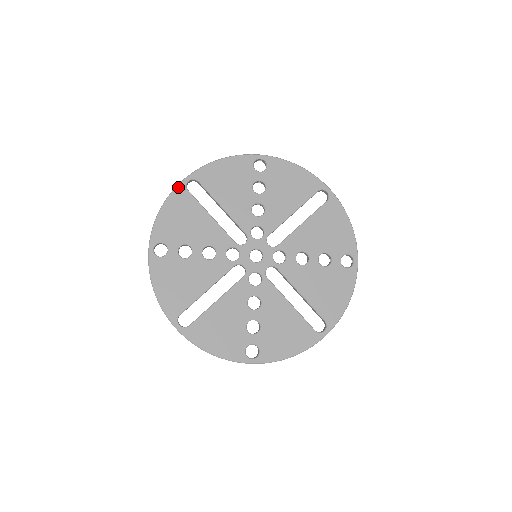
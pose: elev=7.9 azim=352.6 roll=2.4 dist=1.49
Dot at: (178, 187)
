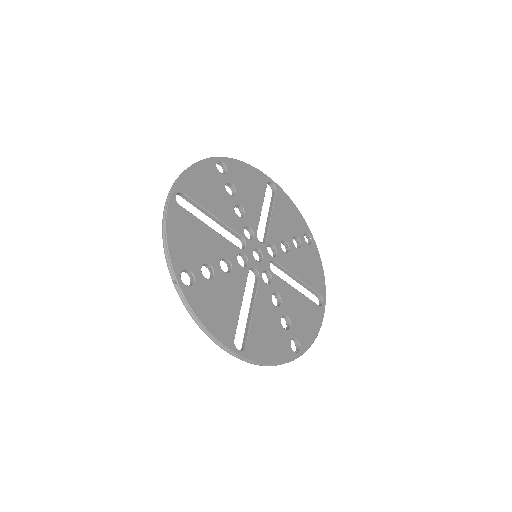
Dot at: (170, 204)
